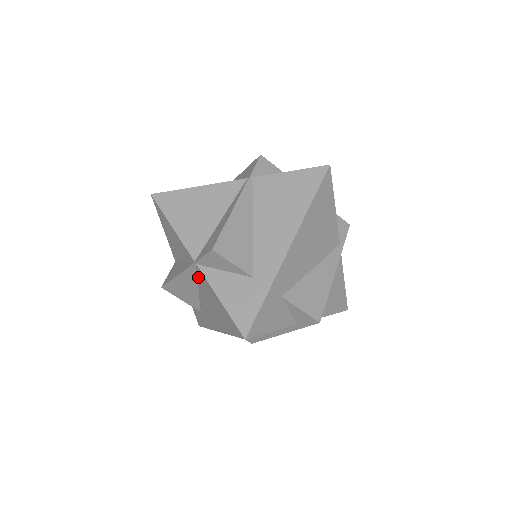
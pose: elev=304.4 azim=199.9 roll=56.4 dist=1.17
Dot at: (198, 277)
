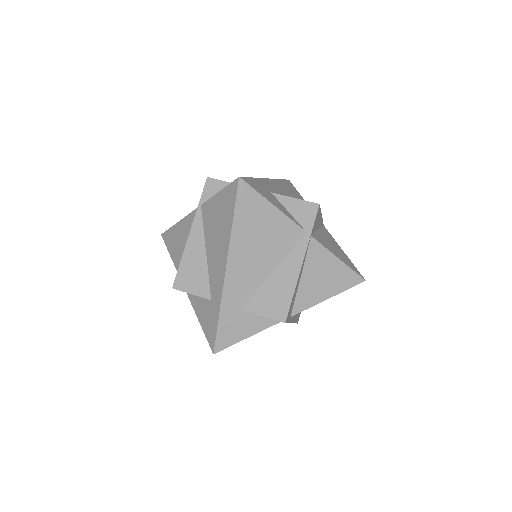
Dot at: occluded
